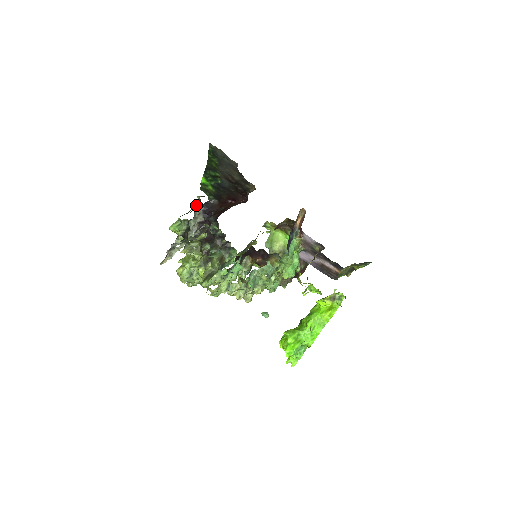
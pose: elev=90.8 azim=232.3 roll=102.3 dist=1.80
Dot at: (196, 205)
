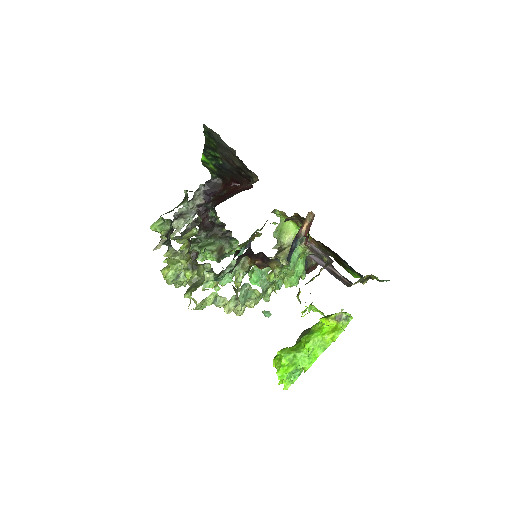
Dot at: (183, 201)
